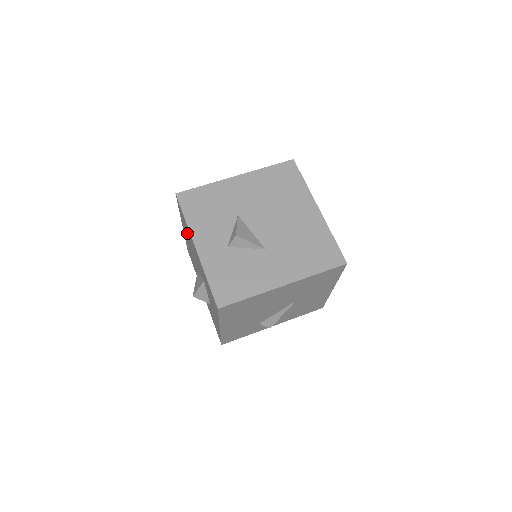
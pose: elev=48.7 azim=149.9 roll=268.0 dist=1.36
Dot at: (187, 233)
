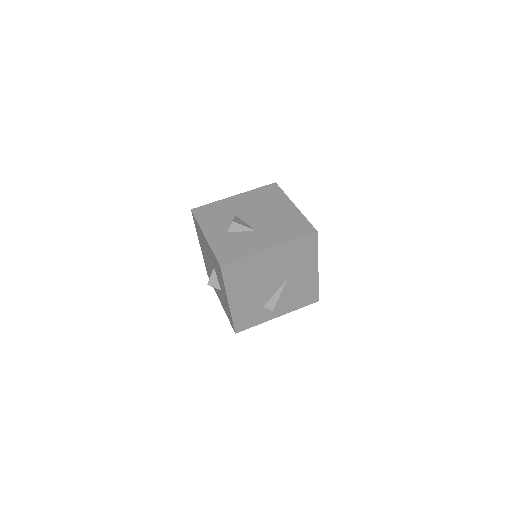
Dot at: (201, 239)
